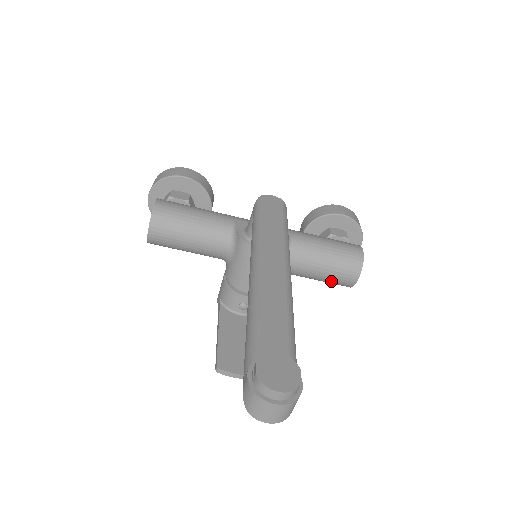
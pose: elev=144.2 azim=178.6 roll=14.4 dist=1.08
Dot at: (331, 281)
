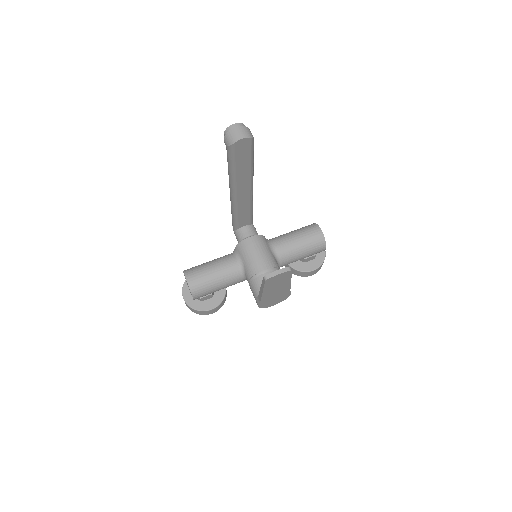
Dot at: (310, 243)
